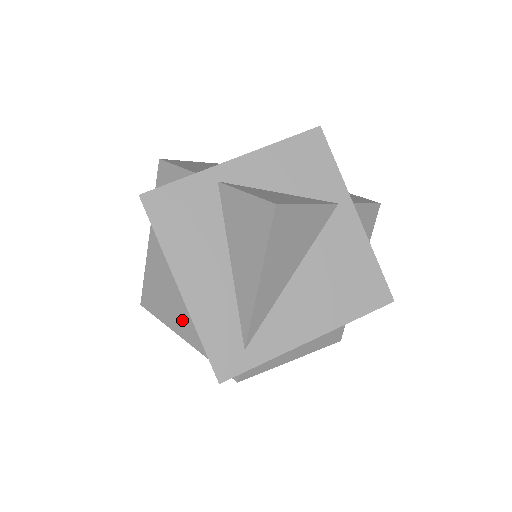
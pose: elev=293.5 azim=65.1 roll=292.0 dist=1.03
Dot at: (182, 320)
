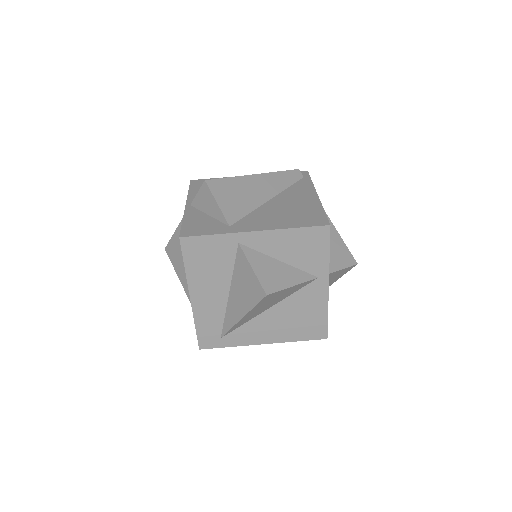
Dot at: occluded
